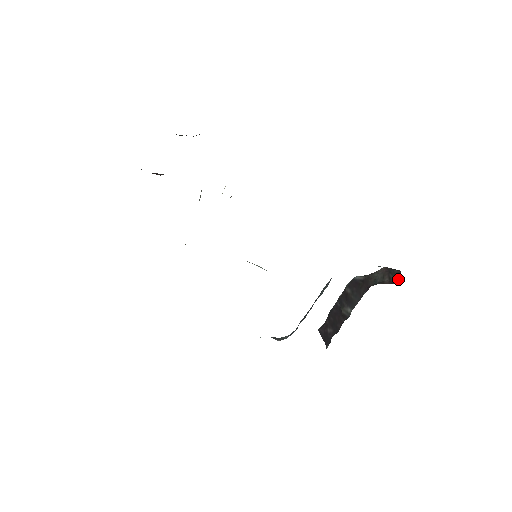
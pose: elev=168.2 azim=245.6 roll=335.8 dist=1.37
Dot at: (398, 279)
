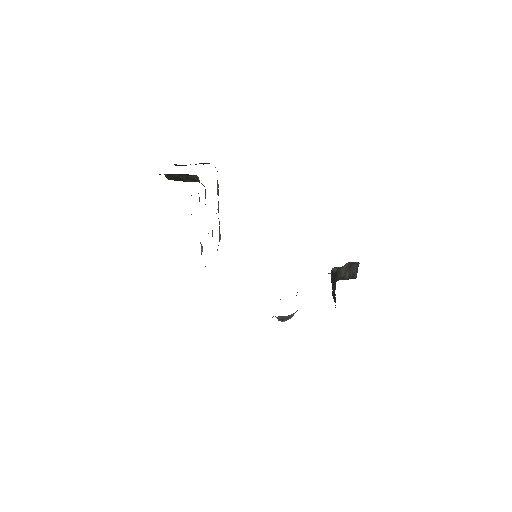
Dot at: (355, 274)
